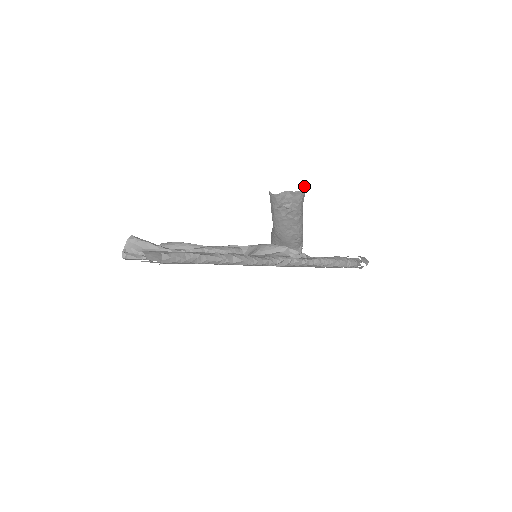
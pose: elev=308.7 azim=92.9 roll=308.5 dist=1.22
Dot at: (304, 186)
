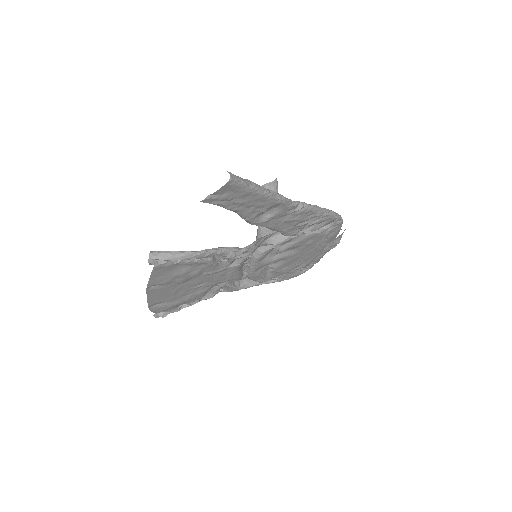
Dot at: (276, 178)
